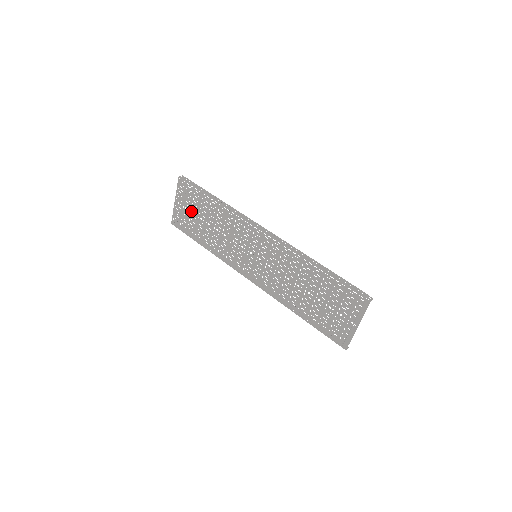
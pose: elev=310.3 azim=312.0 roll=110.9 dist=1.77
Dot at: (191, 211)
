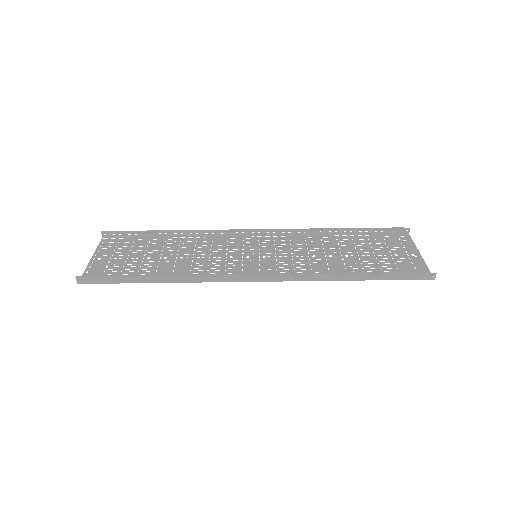
Dot at: (127, 260)
